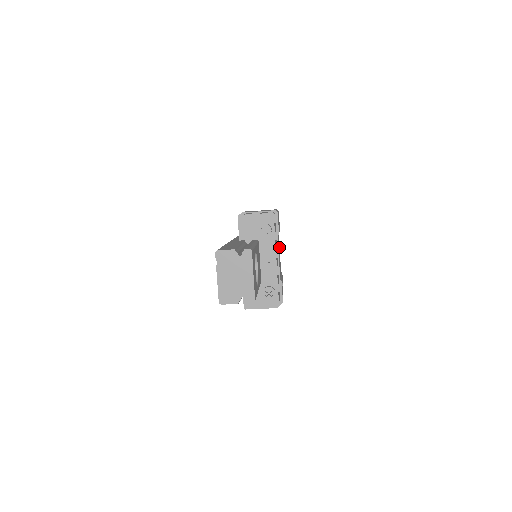
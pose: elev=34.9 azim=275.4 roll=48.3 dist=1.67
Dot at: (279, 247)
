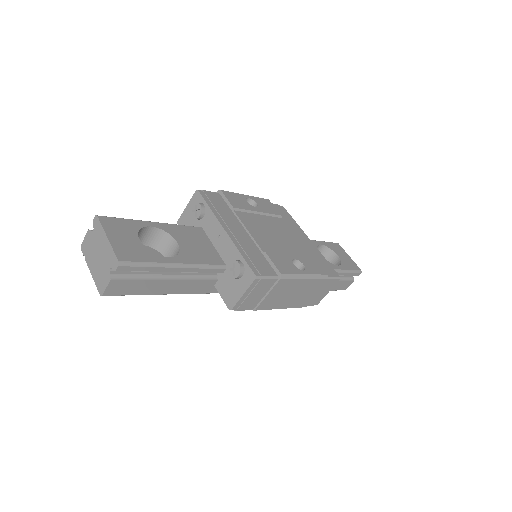
Dot at: (285, 230)
